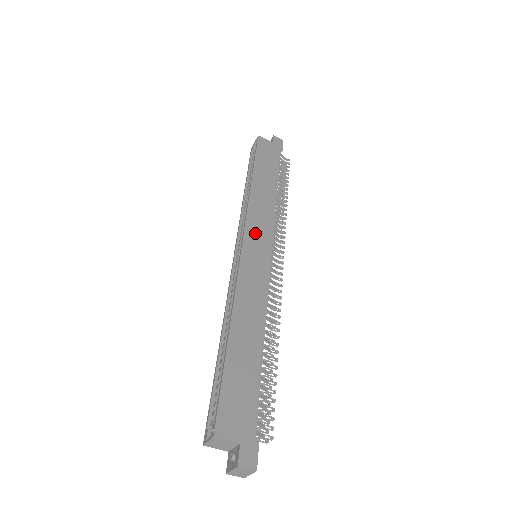
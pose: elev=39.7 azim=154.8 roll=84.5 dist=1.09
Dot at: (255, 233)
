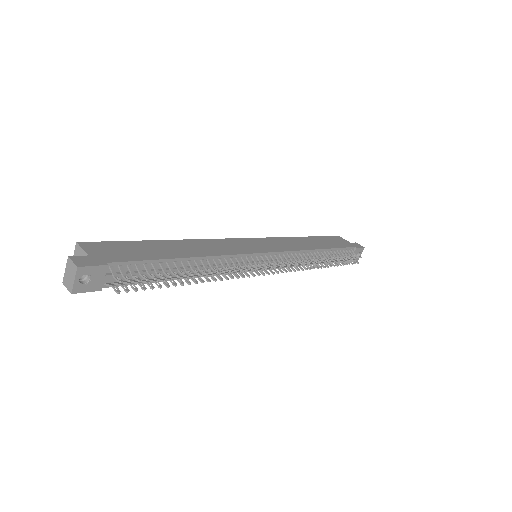
Dot at: (266, 243)
